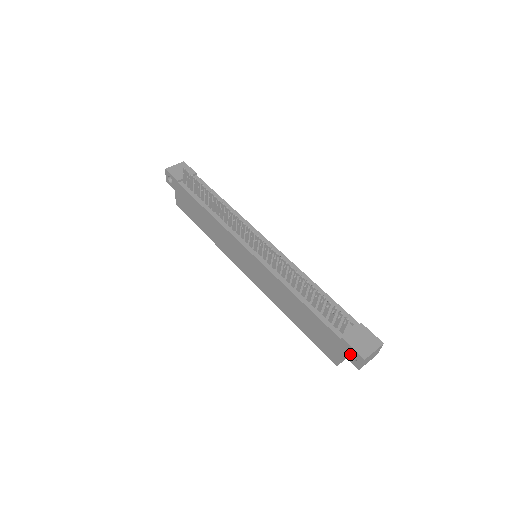
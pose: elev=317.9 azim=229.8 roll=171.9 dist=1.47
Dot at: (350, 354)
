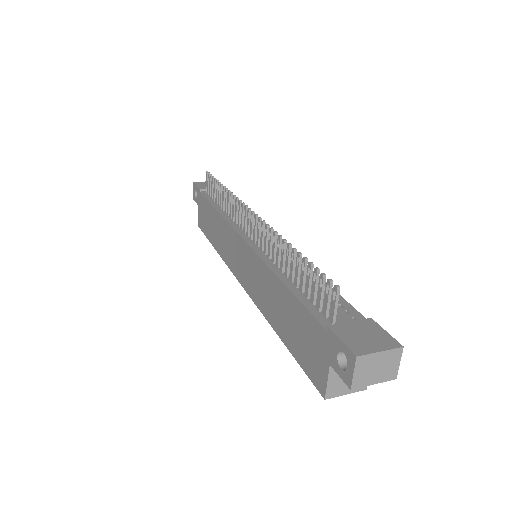
Dot at: (340, 359)
